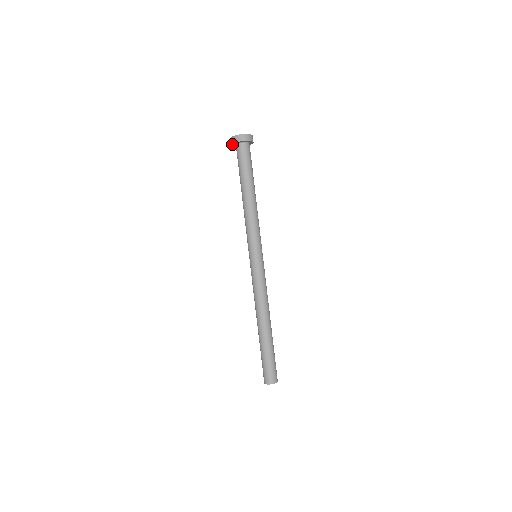
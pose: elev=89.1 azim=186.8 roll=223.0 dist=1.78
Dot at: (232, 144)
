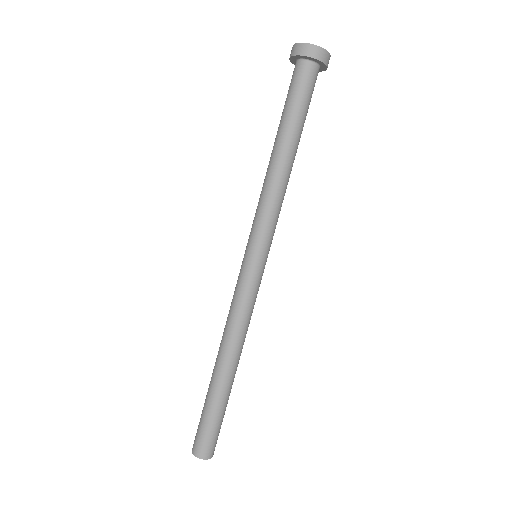
Dot at: (291, 60)
